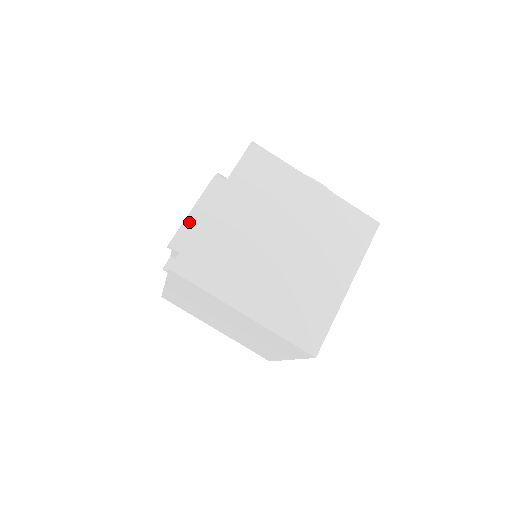
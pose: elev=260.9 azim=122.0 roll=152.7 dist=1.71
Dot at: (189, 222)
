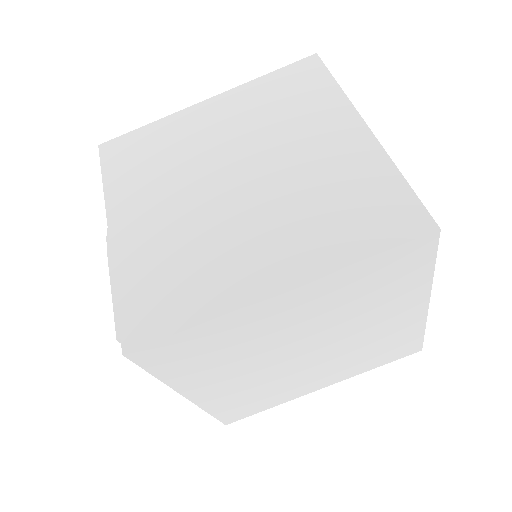
Dot at: occluded
